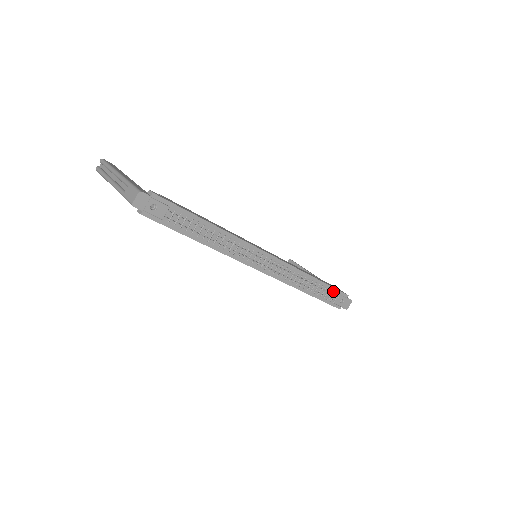
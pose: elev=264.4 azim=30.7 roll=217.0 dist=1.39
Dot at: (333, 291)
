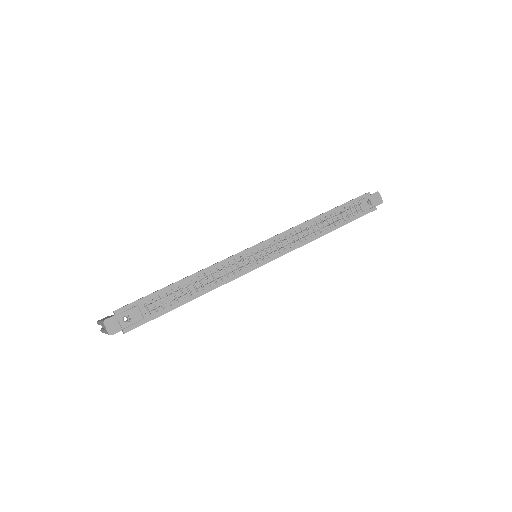
Dot at: (350, 205)
